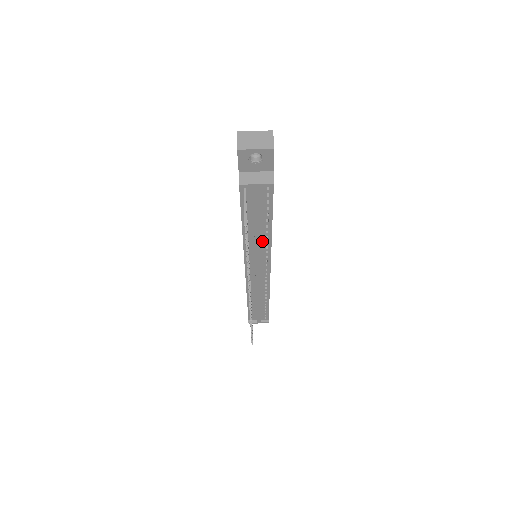
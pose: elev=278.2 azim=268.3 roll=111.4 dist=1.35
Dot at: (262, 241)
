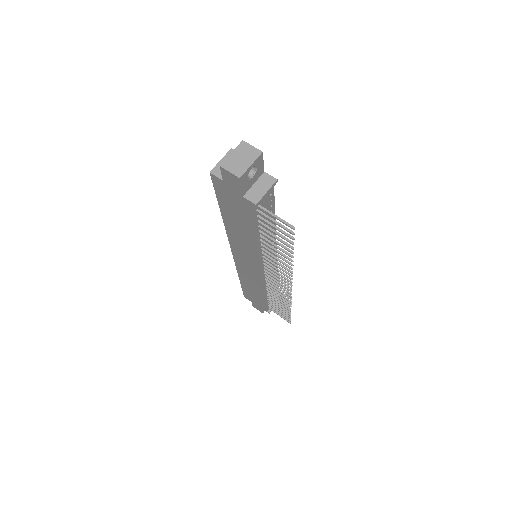
Dot at: occluded
